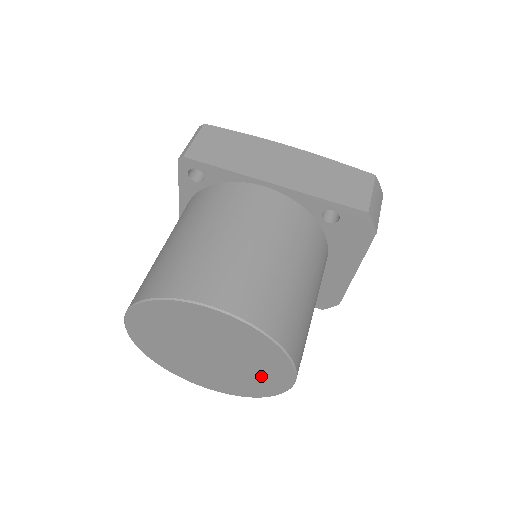
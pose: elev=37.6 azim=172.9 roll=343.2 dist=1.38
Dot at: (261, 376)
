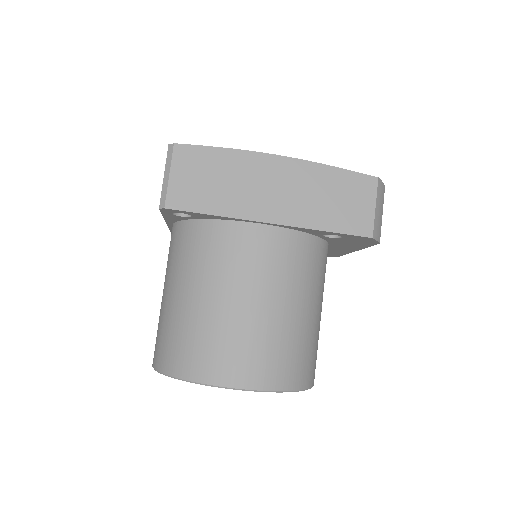
Dot at: occluded
